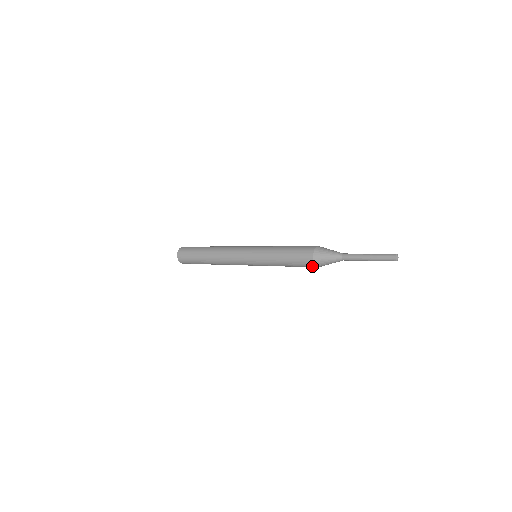
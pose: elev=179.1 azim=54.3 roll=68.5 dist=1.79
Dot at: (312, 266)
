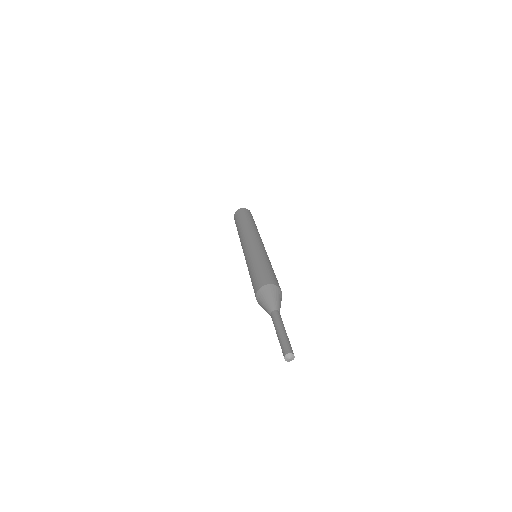
Dot at: occluded
